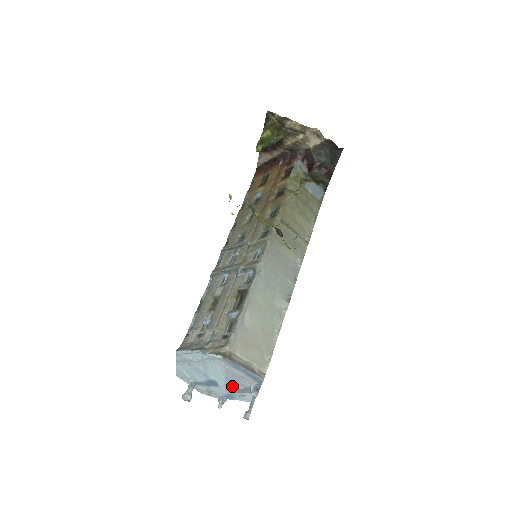
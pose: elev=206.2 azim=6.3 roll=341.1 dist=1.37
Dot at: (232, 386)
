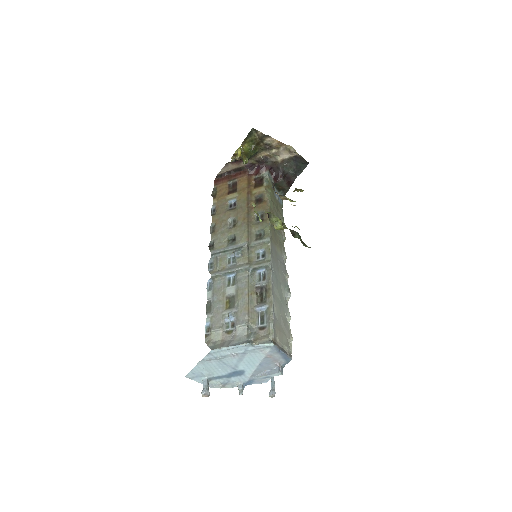
Dot at: (259, 371)
